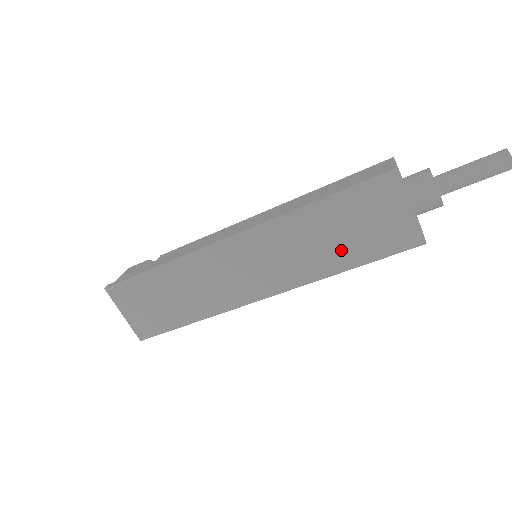
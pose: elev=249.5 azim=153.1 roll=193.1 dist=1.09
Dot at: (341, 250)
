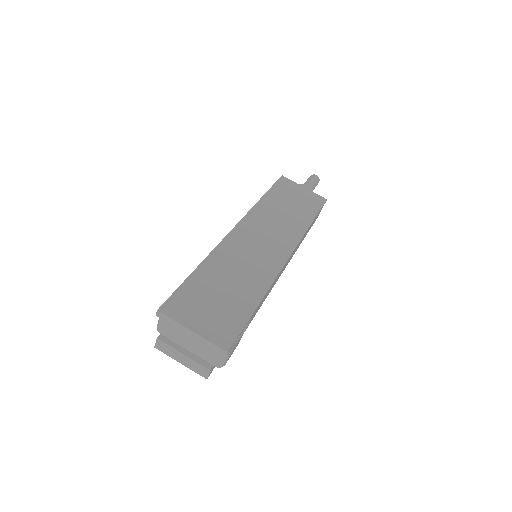
Dot at: (298, 214)
